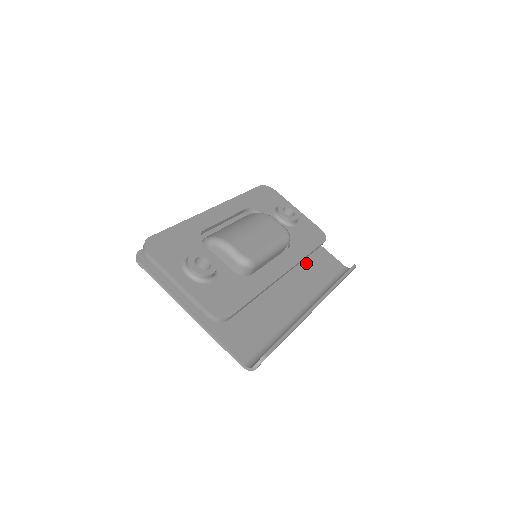
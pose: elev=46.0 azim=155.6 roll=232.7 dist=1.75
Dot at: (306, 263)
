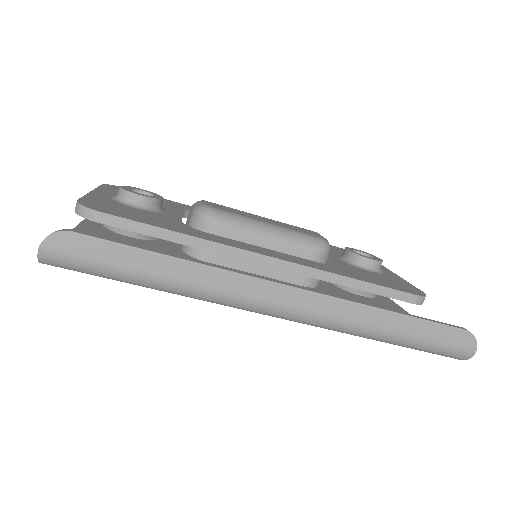
Dot at: occluded
